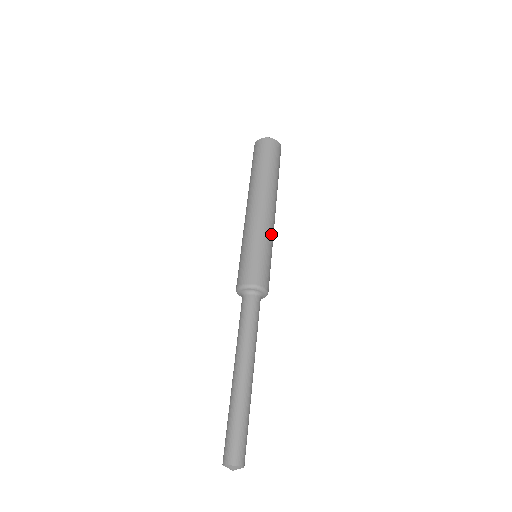
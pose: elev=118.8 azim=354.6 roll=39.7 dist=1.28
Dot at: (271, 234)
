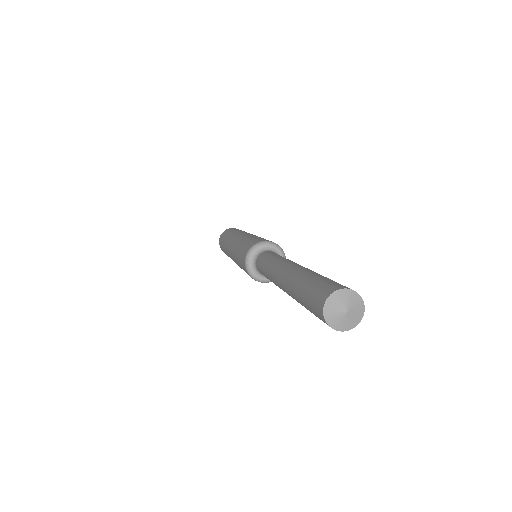
Dot at: occluded
